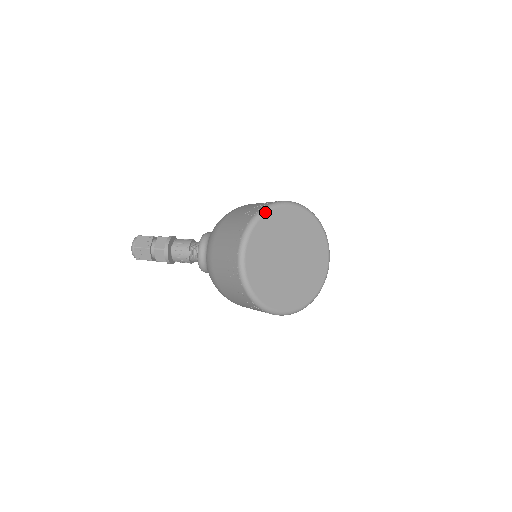
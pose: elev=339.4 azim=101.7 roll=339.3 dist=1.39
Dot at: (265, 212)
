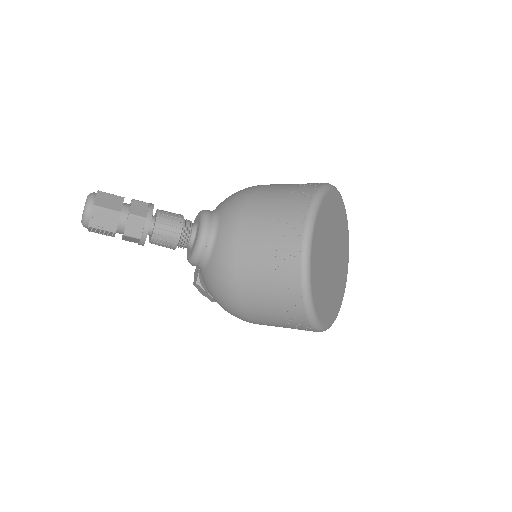
Dot at: (327, 190)
